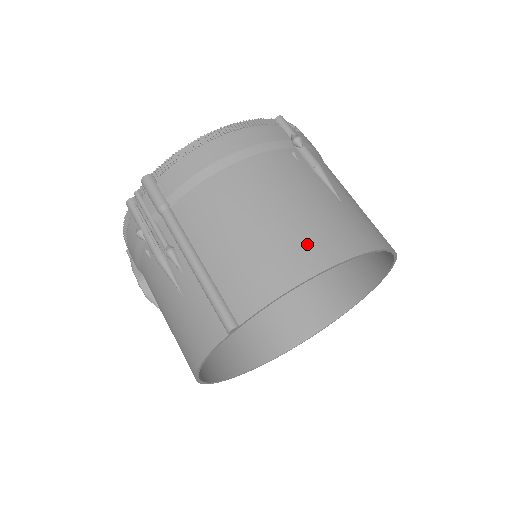
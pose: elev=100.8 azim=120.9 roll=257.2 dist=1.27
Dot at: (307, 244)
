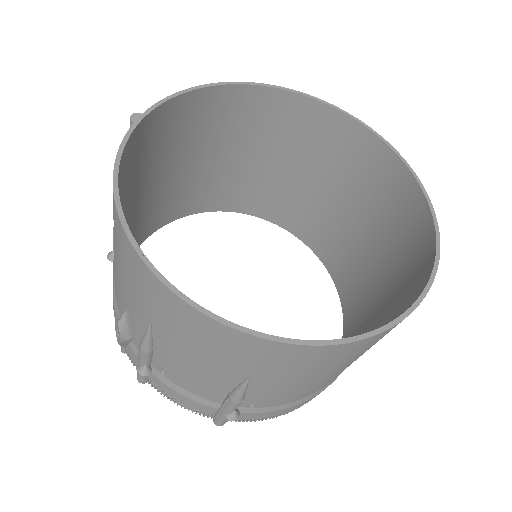
Dot at: (218, 109)
